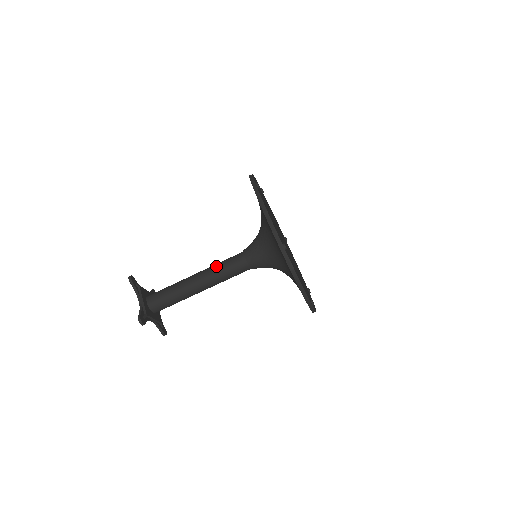
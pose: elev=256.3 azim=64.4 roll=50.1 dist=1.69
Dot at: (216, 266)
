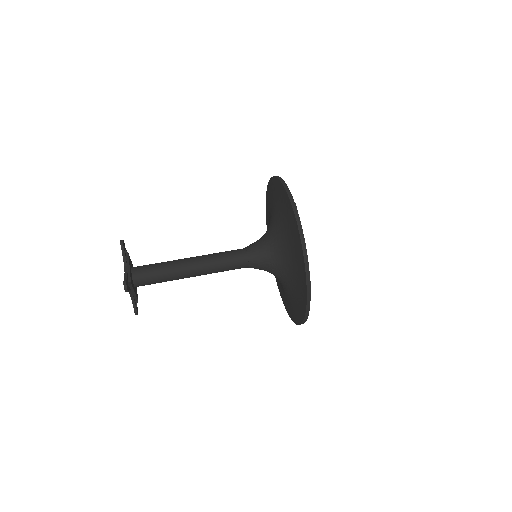
Dot at: occluded
